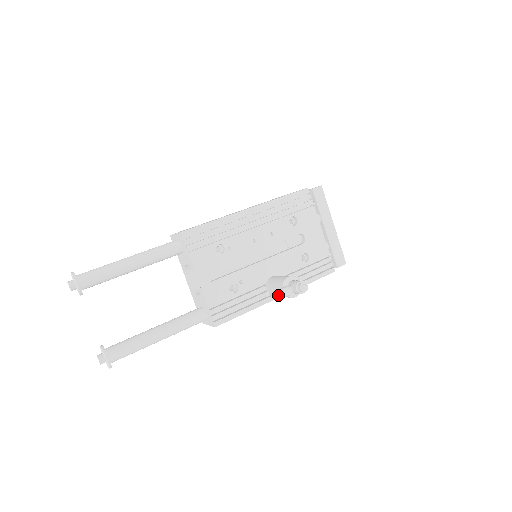
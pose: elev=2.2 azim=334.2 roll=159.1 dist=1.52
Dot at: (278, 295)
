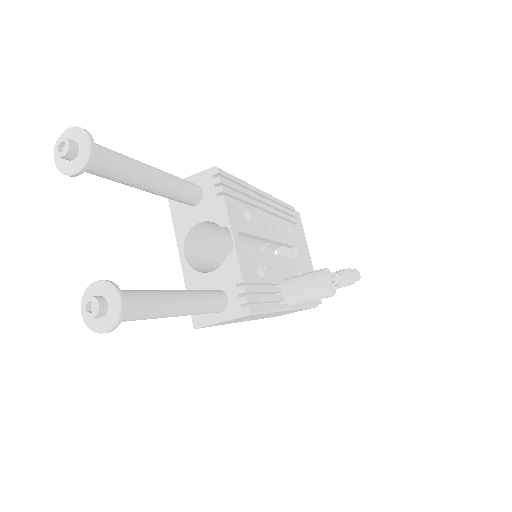
Dot at: (306, 295)
